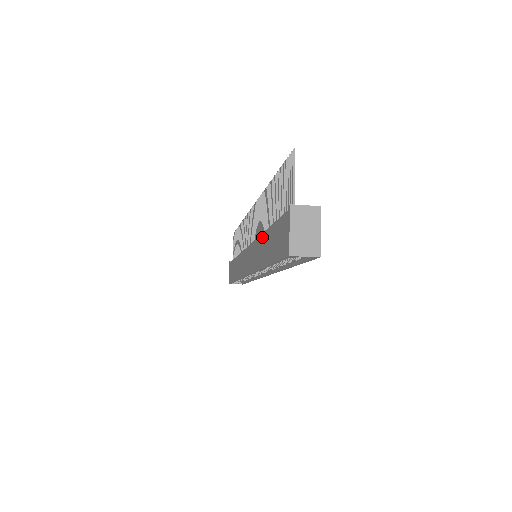
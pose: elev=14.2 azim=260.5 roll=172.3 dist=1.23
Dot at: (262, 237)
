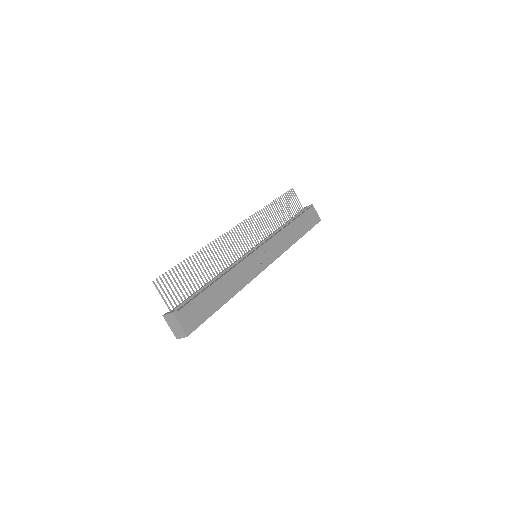
Dot at: occluded
